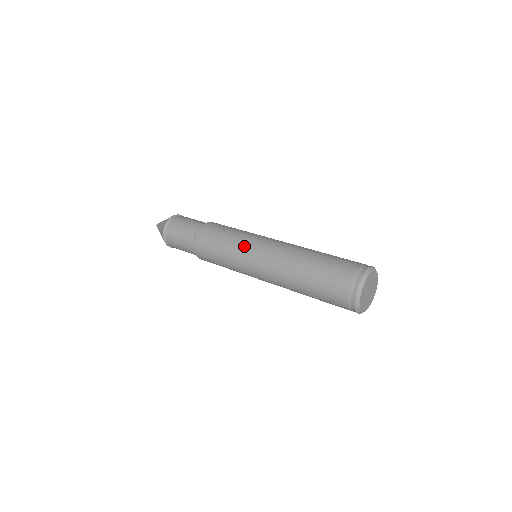
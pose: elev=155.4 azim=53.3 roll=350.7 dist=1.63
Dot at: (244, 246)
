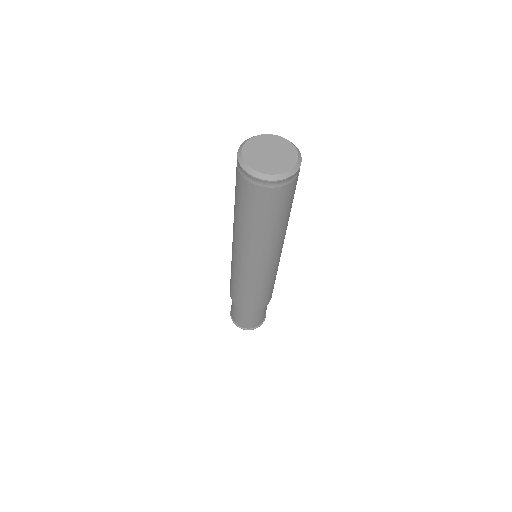
Dot at: occluded
